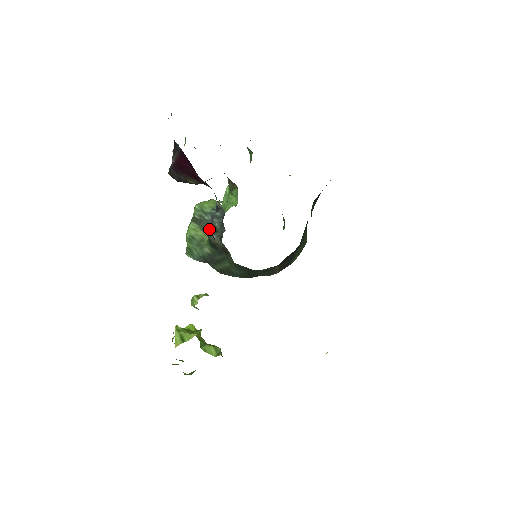
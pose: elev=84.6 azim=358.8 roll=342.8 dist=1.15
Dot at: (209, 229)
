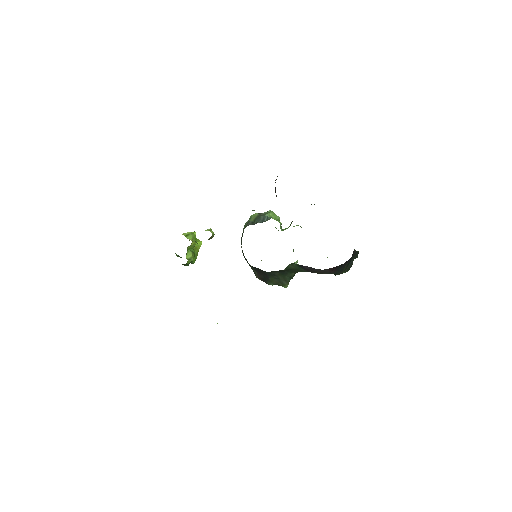
Dot at: (255, 221)
